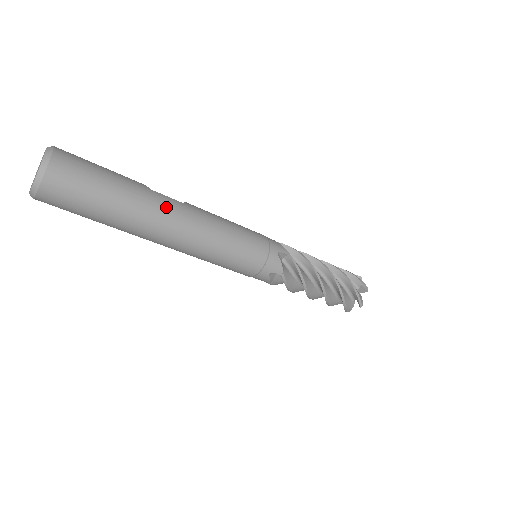
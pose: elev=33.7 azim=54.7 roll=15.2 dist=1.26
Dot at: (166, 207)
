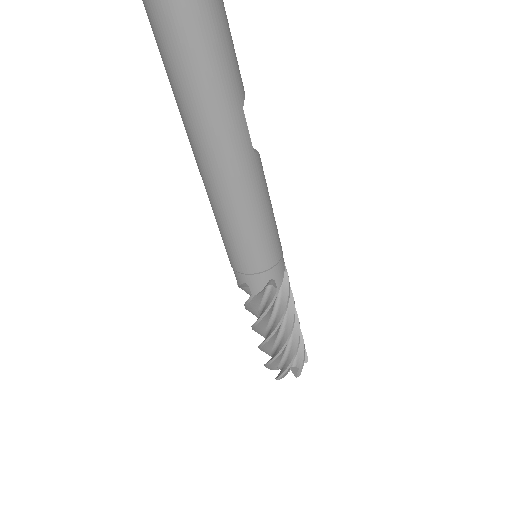
Dot at: (234, 139)
